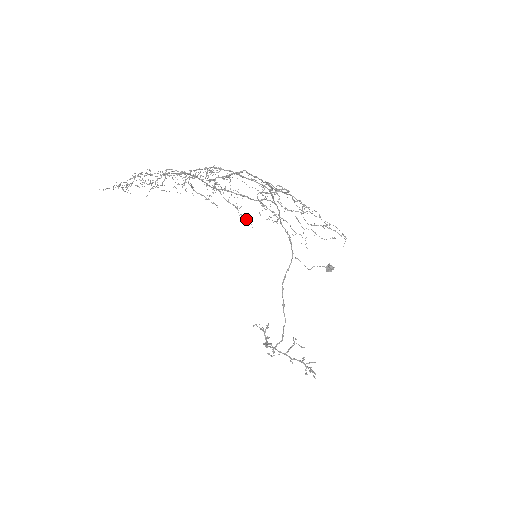
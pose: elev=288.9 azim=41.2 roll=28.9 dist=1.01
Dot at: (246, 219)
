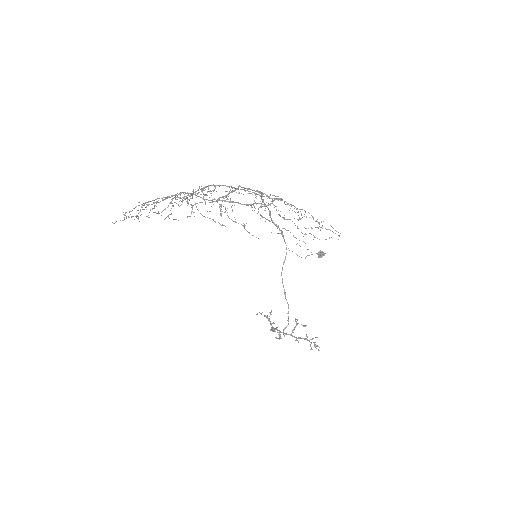
Dot at: occluded
